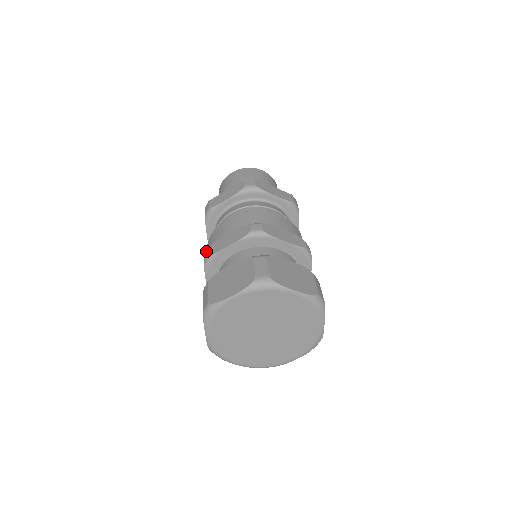
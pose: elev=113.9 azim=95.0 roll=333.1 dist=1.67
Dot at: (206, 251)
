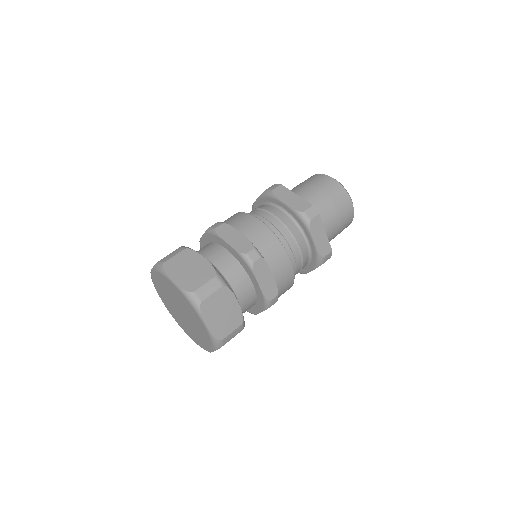
Dot at: occluded
